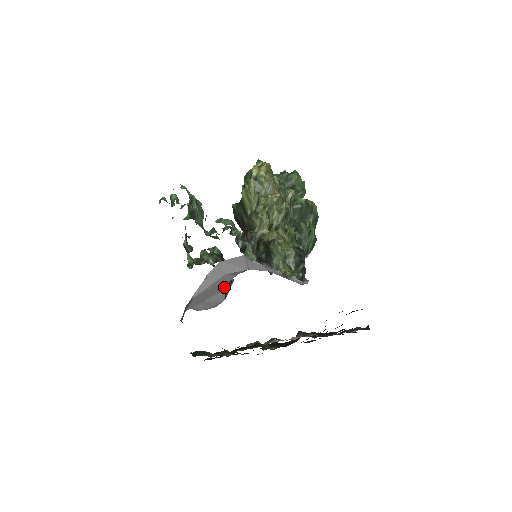
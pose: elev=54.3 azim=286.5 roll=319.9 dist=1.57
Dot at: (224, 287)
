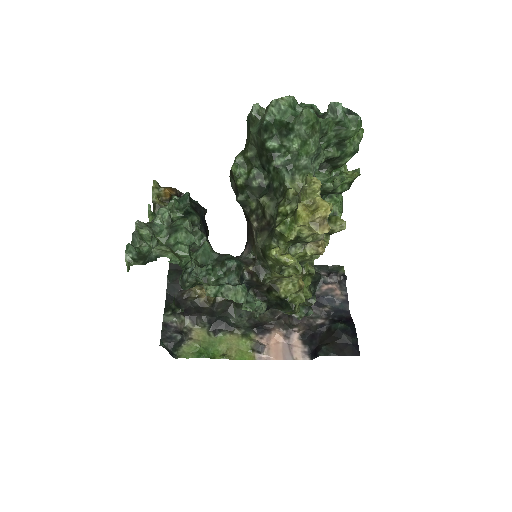
Dot at: occluded
